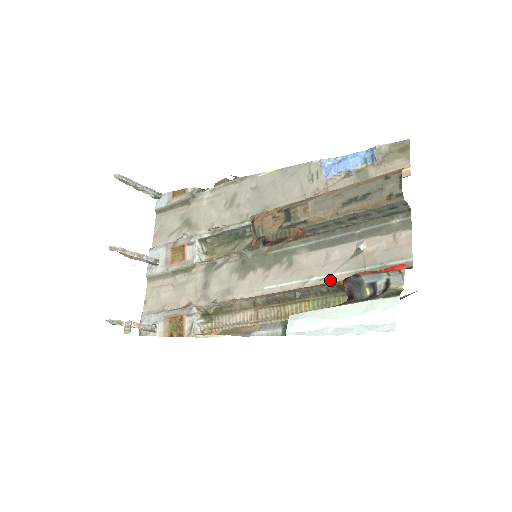
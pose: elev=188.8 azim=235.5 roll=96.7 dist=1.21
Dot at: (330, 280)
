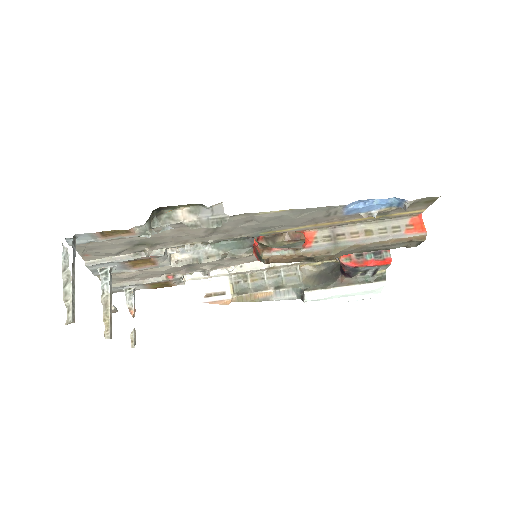
Dot at: occluded
